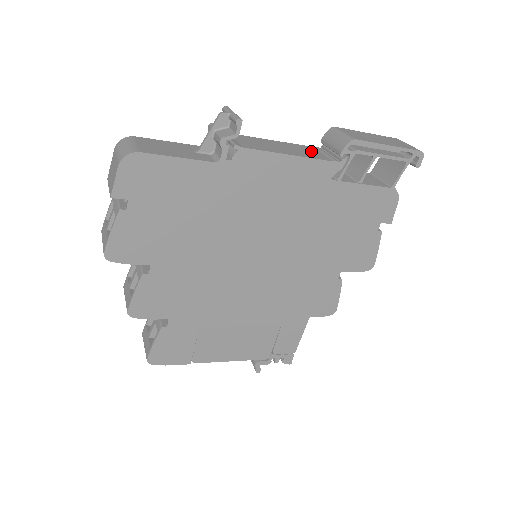
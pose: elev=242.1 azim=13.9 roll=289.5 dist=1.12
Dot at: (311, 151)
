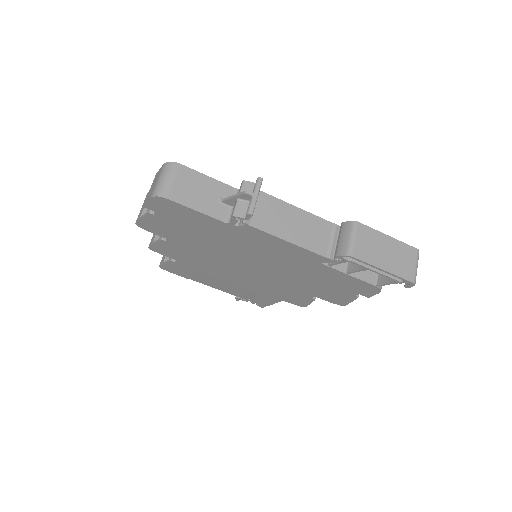
Dot at: (321, 234)
